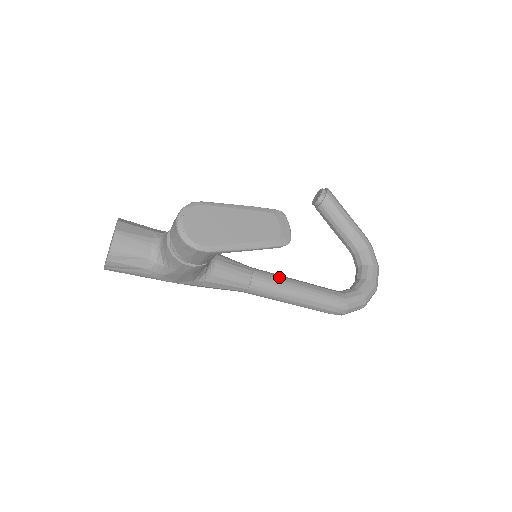
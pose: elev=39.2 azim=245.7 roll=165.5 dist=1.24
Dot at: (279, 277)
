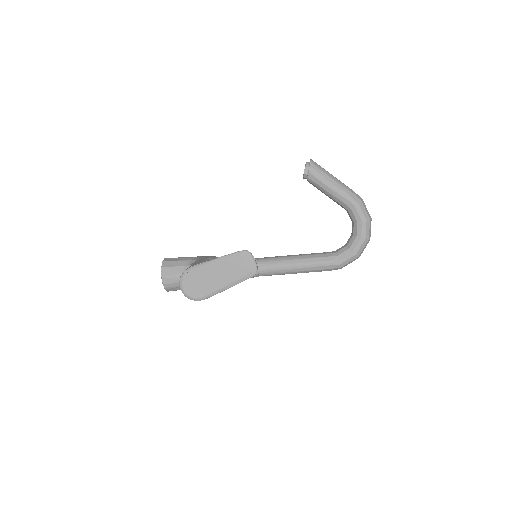
Dot at: (279, 262)
